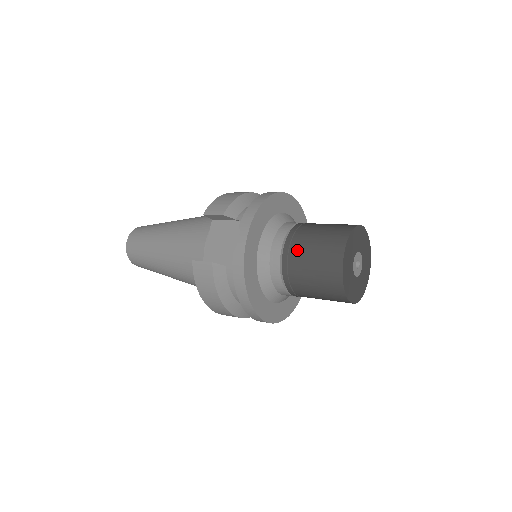
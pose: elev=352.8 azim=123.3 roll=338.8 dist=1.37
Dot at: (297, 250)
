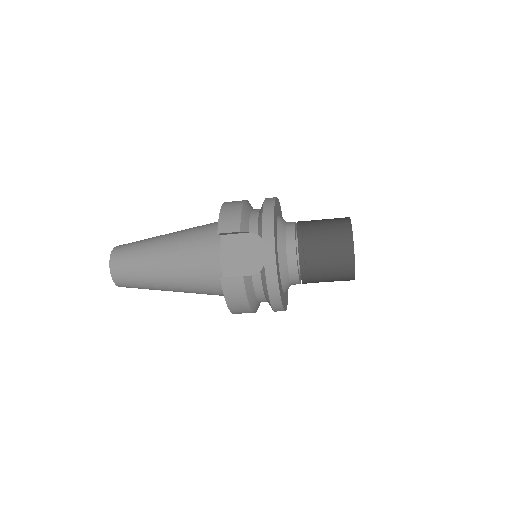
Dot at: (311, 249)
